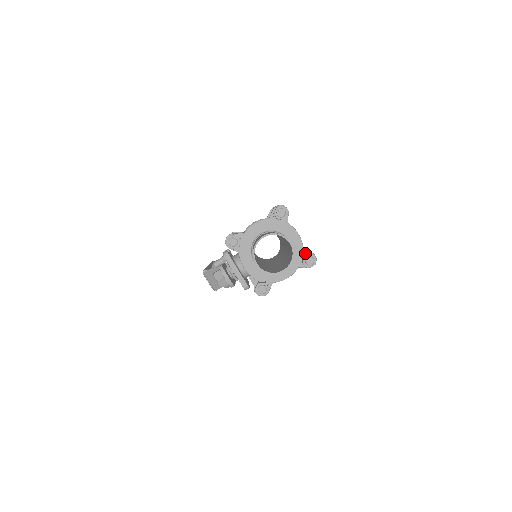
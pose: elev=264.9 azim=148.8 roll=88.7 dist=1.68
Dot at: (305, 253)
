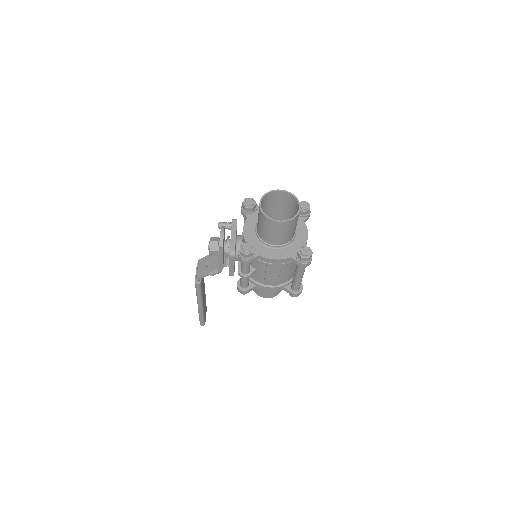
Dot at: occluded
